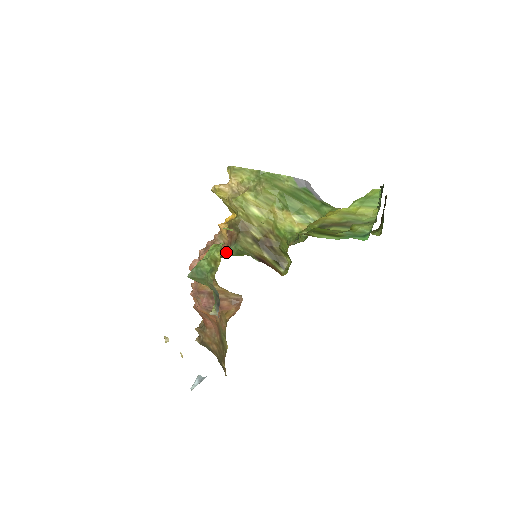
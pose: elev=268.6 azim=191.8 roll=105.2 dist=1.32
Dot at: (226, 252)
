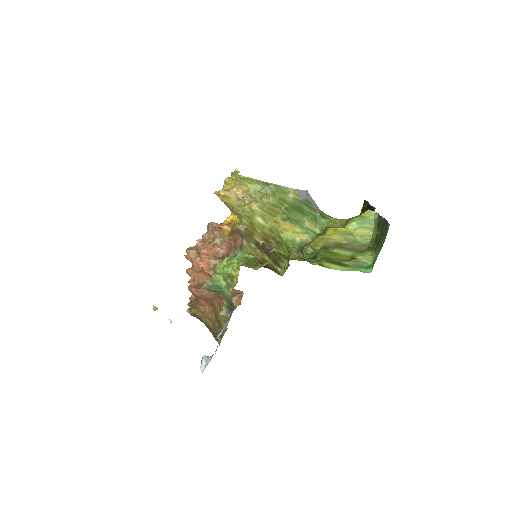
Dot at: occluded
